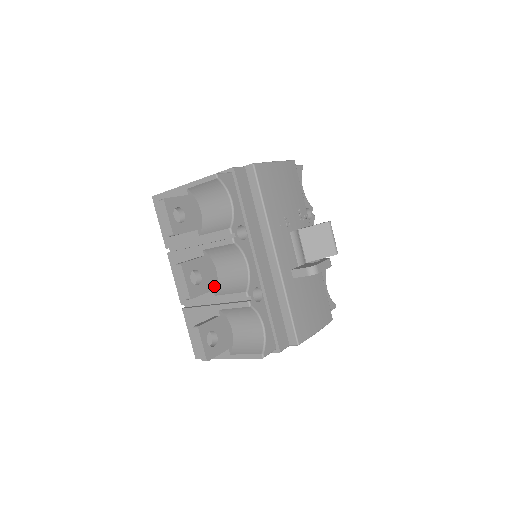
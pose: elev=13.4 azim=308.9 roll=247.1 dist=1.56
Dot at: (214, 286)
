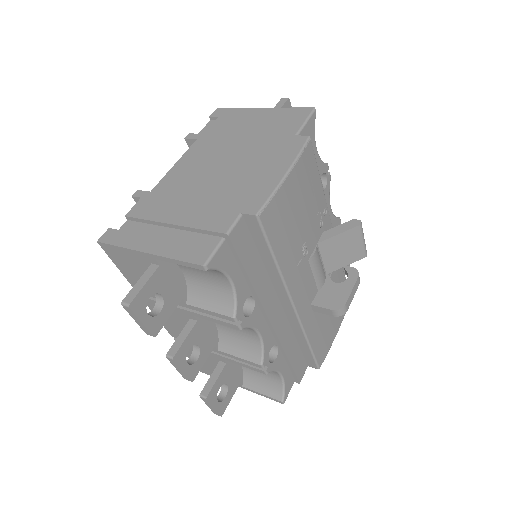
Dot at: (215, 341)
